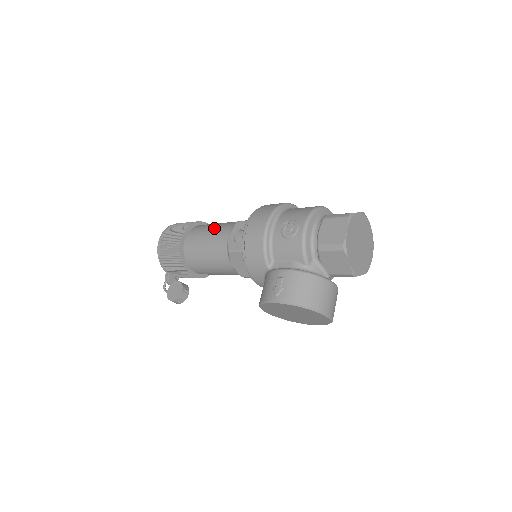
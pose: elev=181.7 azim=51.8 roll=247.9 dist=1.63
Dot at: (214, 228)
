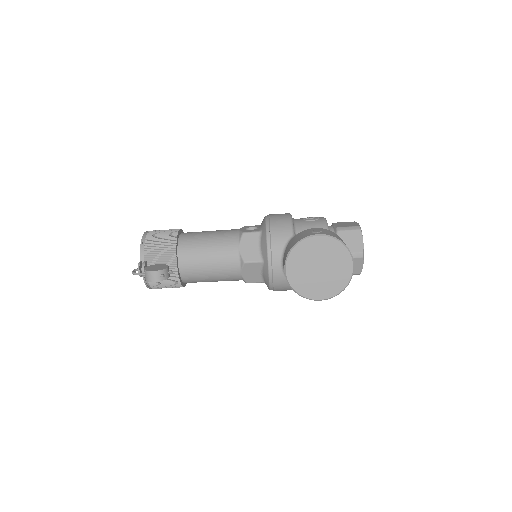
Dot at: occluded
